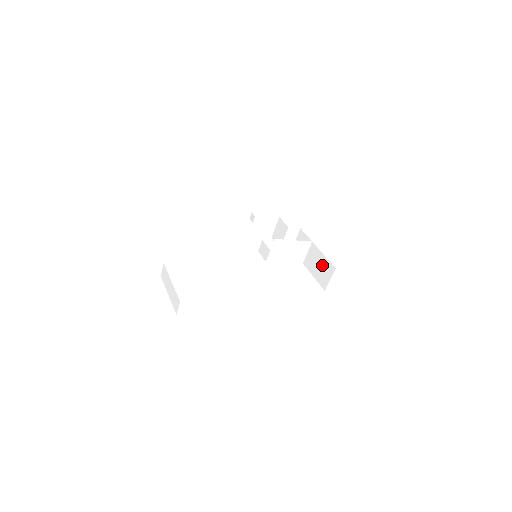
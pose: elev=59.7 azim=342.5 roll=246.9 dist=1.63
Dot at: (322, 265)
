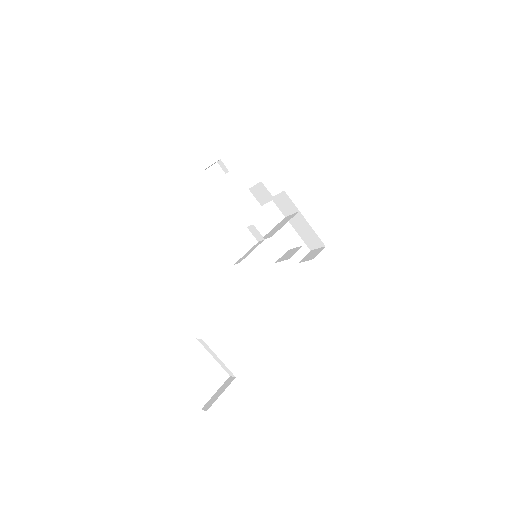
Dot at: (310, 235)
